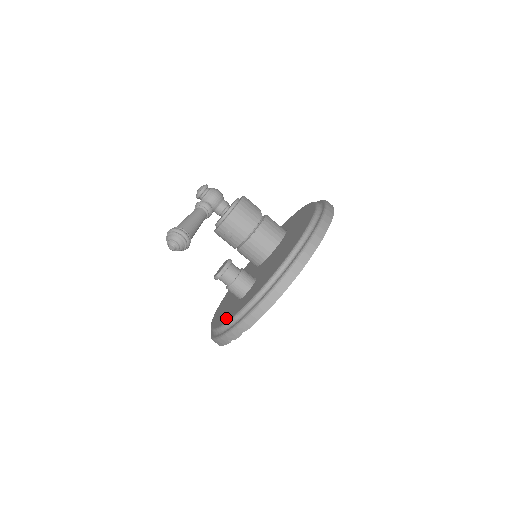
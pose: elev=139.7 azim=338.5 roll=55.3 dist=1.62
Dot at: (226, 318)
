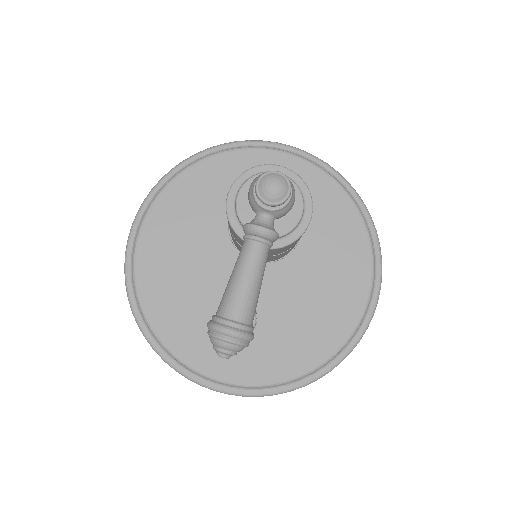
Dot at: (205, 361)
